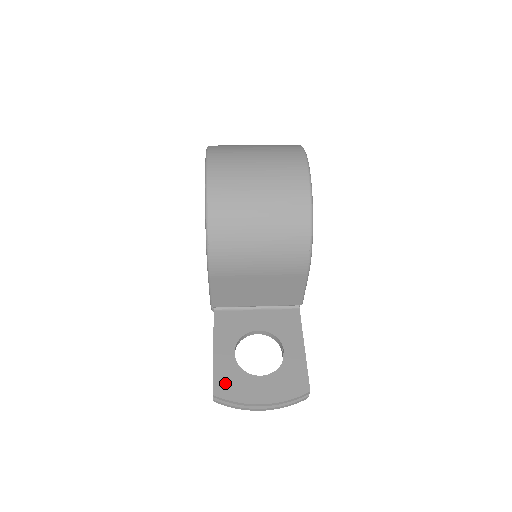
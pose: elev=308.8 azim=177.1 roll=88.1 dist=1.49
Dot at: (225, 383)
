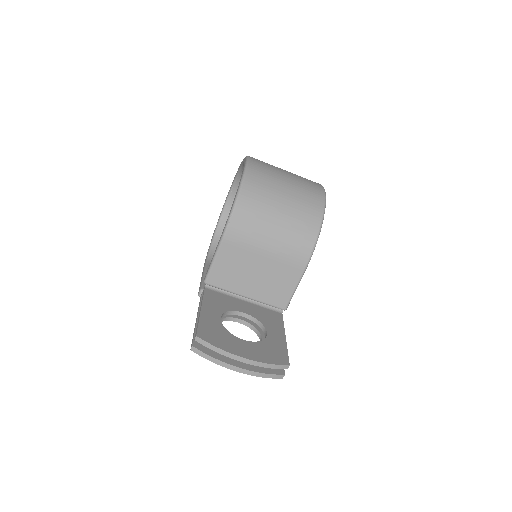
Dot at: (209, 332)
